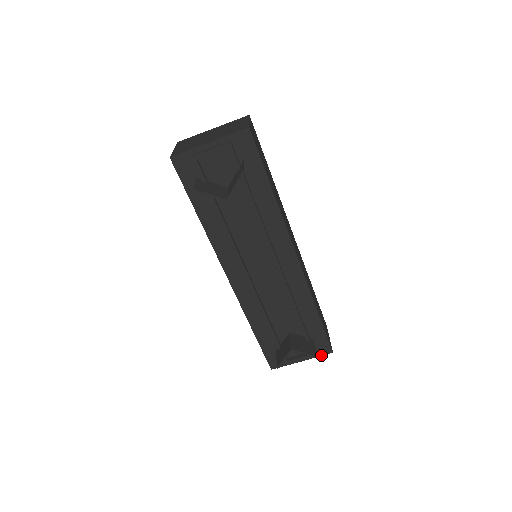
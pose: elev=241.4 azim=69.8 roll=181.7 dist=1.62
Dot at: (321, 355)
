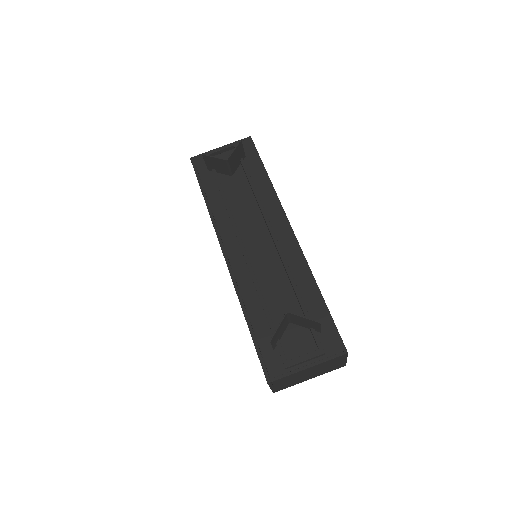
Dot at: (333, 357)
